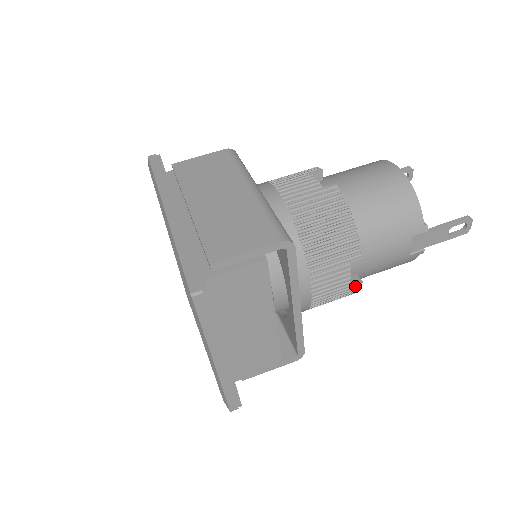
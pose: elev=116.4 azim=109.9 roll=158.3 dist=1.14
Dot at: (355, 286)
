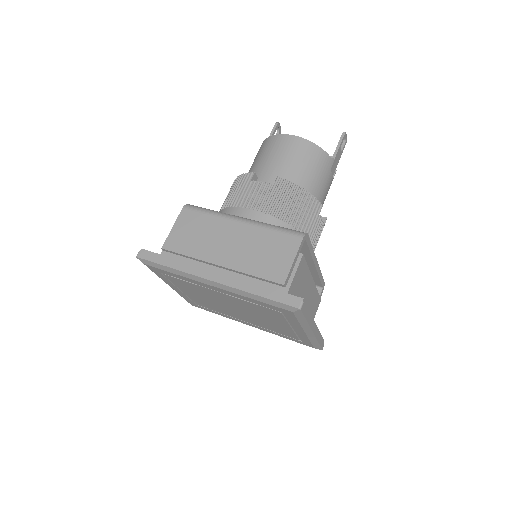
Dot at: (324, 223)
